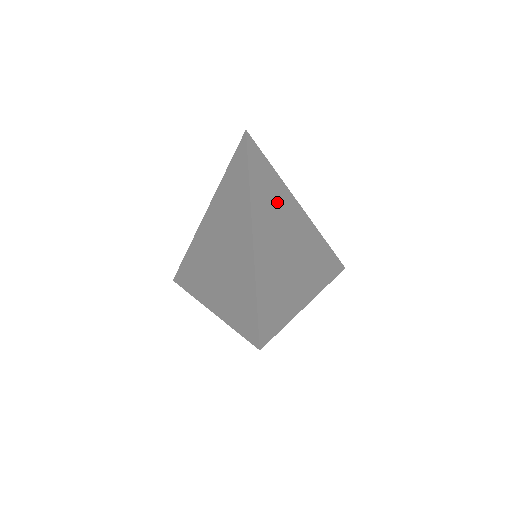
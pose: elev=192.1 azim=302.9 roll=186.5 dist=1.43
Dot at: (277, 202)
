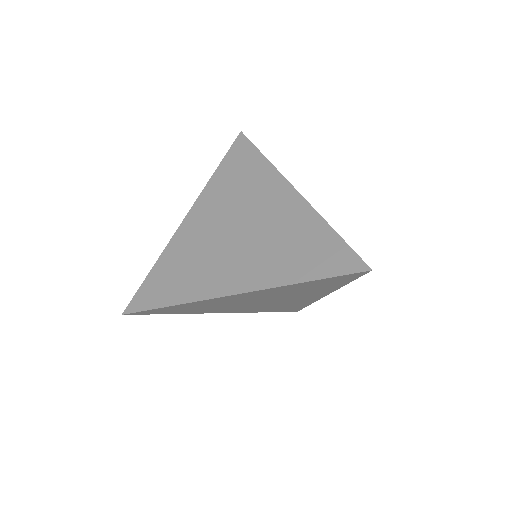
Dot at: occluded
